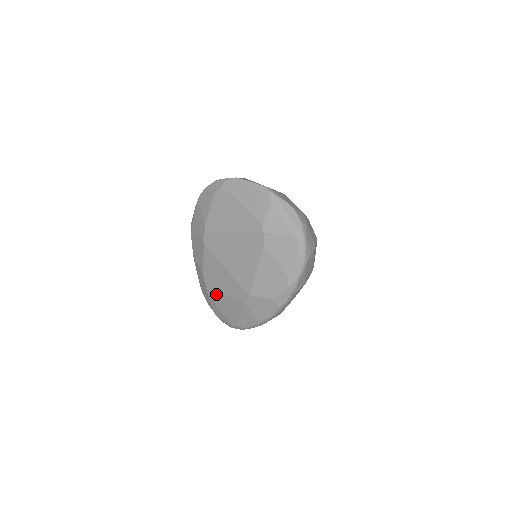
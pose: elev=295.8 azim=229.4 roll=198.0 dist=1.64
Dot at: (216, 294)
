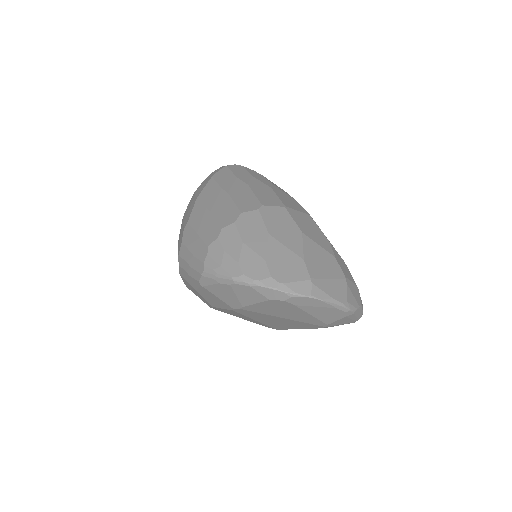
Dot at: occluded
